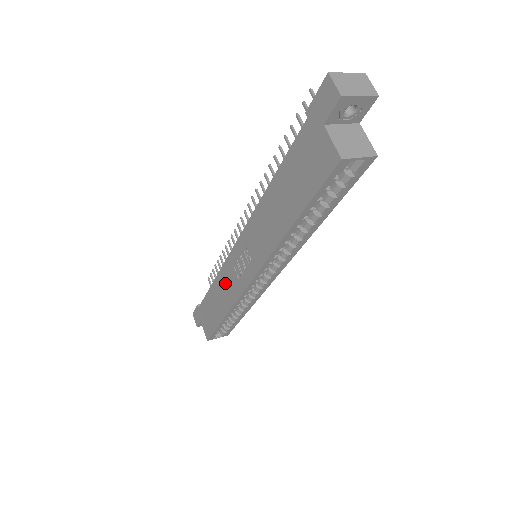
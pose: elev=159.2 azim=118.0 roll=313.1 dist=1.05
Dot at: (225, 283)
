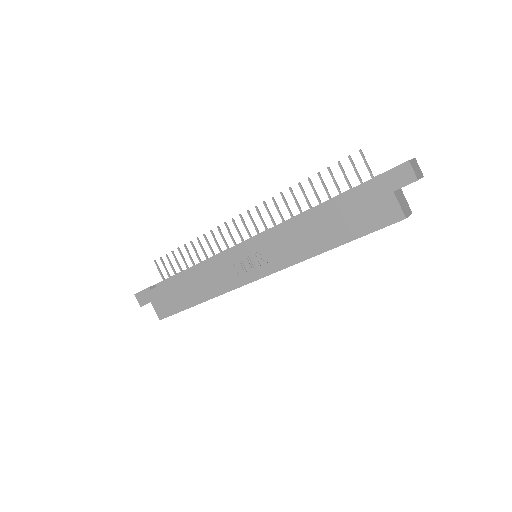
Dot at: (213, 275)
